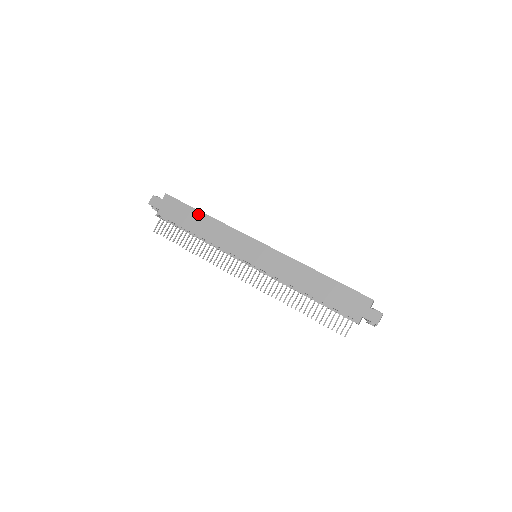
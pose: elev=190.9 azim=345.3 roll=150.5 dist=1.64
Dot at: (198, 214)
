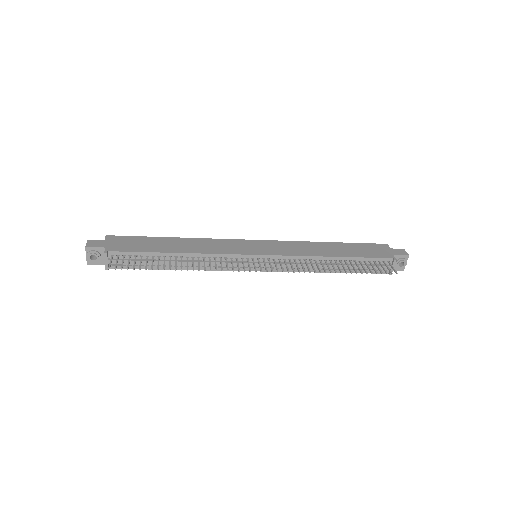
Dot at: (164, 239)
